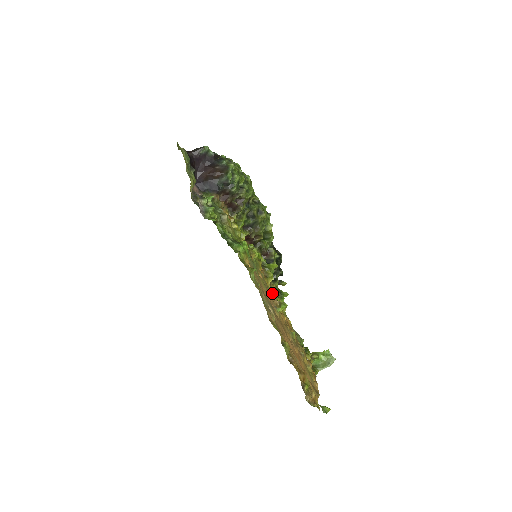
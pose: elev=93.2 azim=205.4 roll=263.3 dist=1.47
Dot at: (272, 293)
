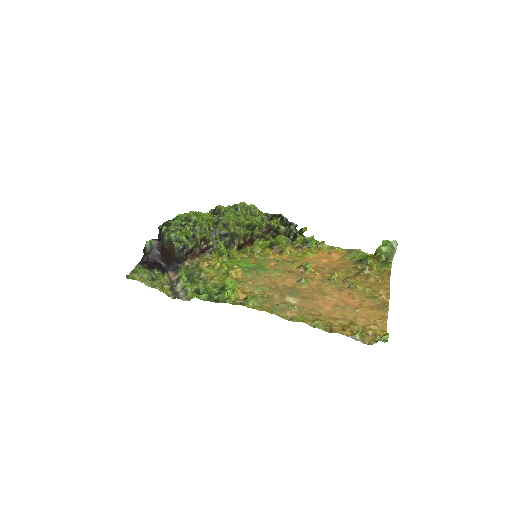
Dot at: (298, 255)
